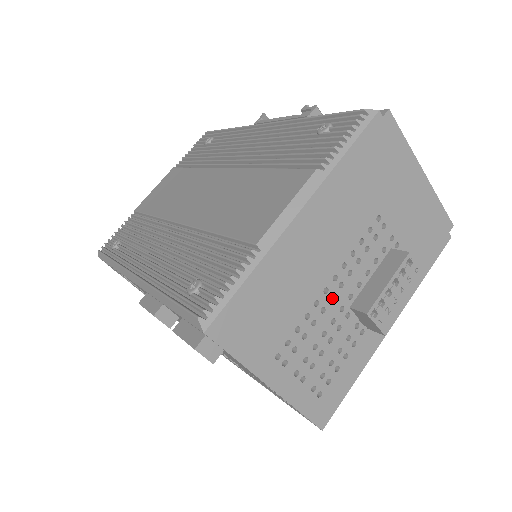
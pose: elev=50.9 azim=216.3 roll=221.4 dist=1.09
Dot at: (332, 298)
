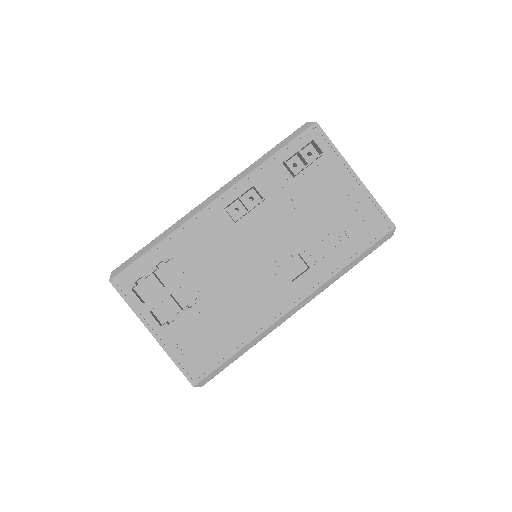
Dot at: occluded
